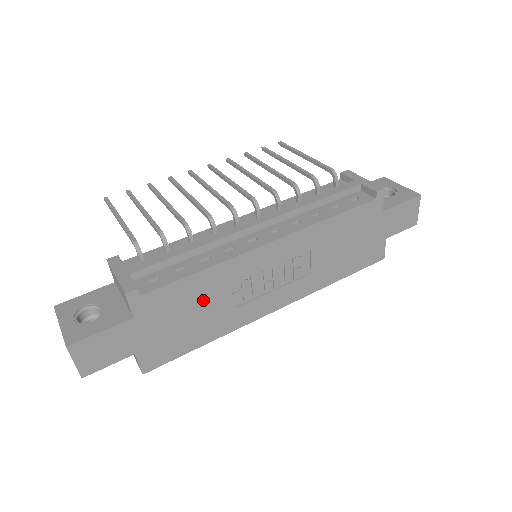
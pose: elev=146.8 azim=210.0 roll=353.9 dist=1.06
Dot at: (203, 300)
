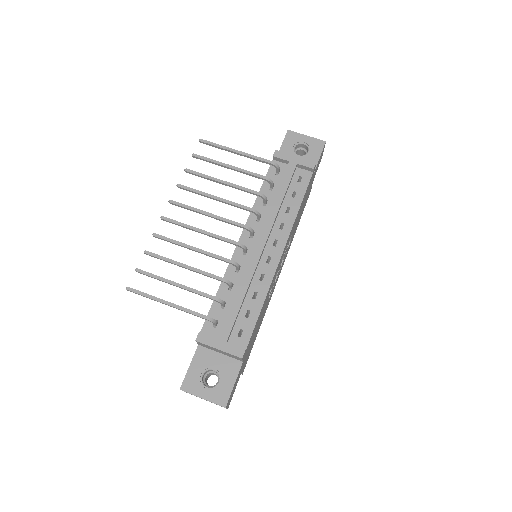
Dot at: (261, 316)
